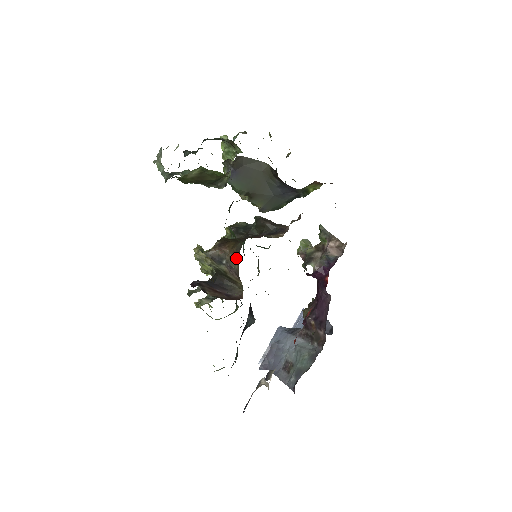
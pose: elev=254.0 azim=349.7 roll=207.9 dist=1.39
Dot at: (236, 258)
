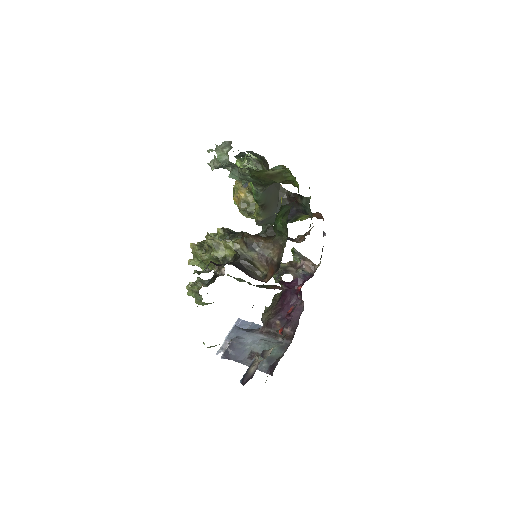
Dot at: (273, 248)
